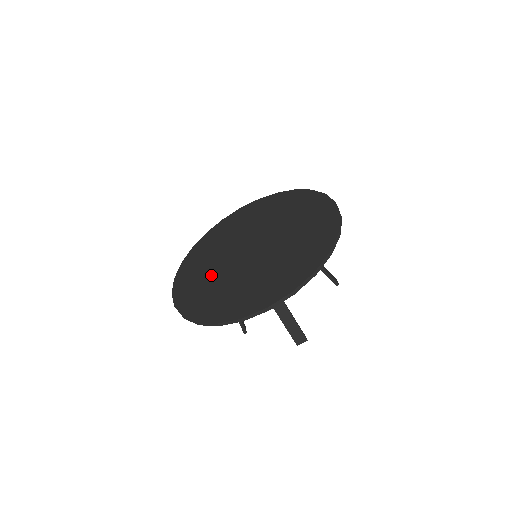
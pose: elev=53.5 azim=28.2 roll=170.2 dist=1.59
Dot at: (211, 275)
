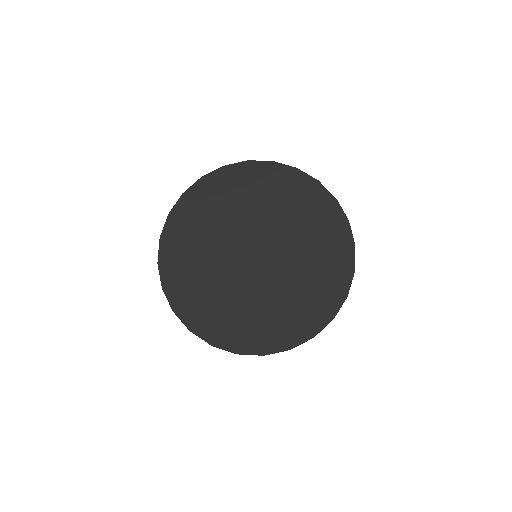
Dot at: (241, 303)
